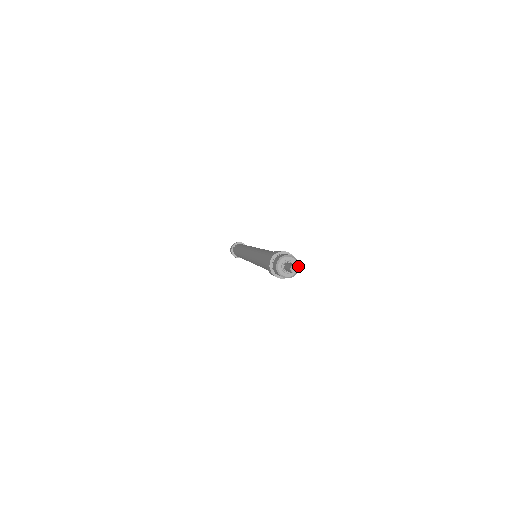
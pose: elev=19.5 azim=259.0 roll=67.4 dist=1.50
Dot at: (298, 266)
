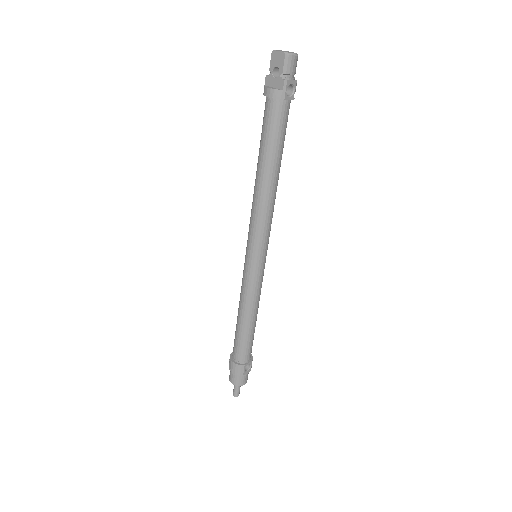
Dot at: occluded
